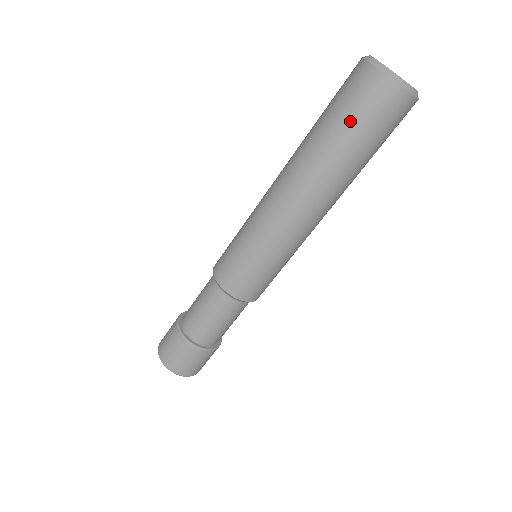
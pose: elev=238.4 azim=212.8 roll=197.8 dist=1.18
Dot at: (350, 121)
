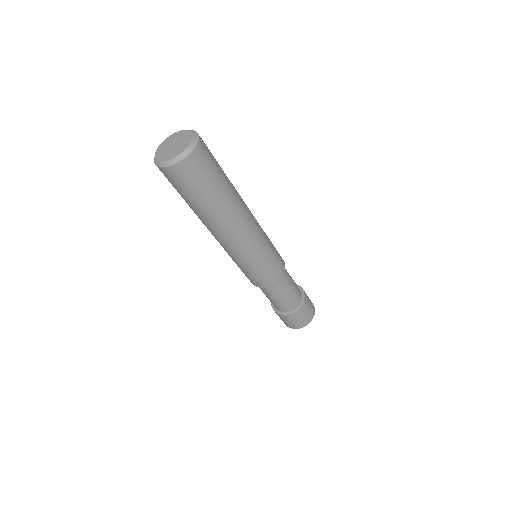
Dot at: occluded
